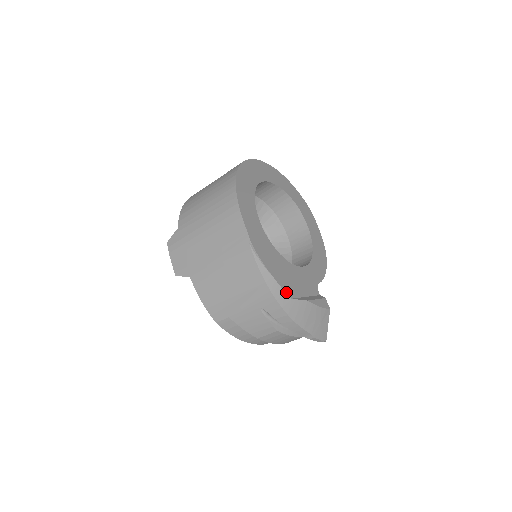
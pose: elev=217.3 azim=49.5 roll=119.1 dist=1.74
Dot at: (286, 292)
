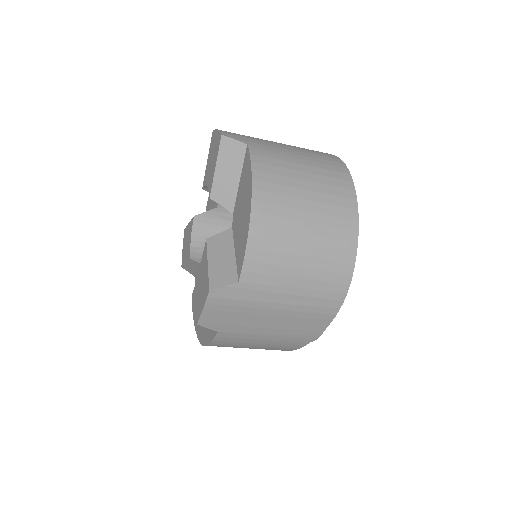
Dot at: occluded
